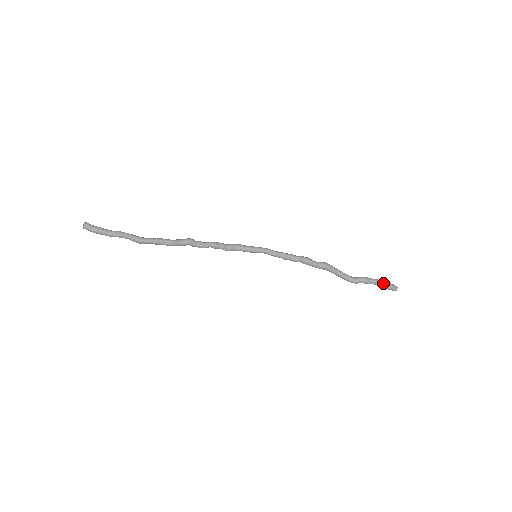
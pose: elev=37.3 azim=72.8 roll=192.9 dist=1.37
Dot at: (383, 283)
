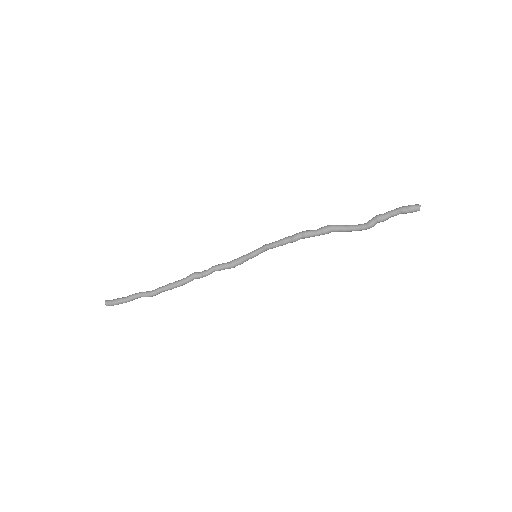
Dot at: (399, 209)
